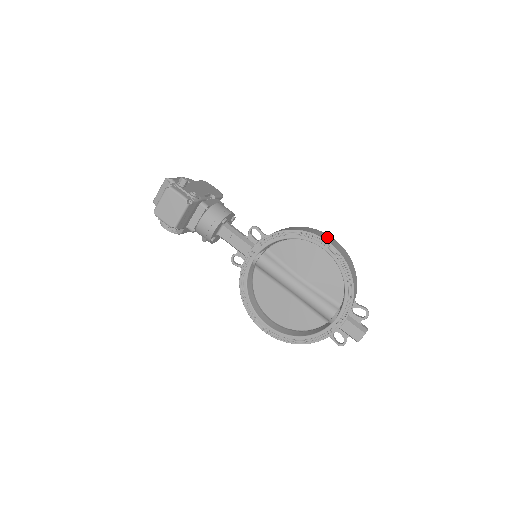
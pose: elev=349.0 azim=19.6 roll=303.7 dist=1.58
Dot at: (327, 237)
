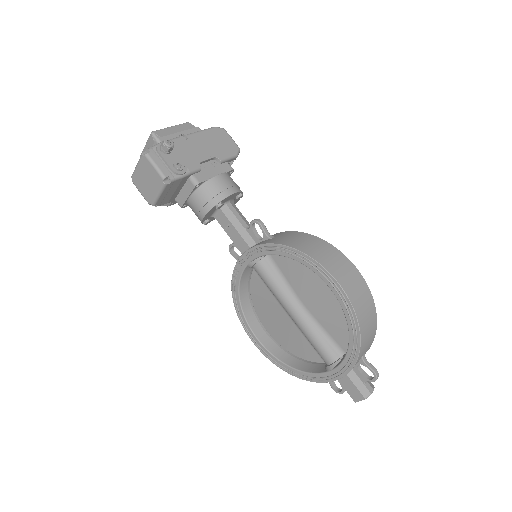
Dot at: (344, 270)
